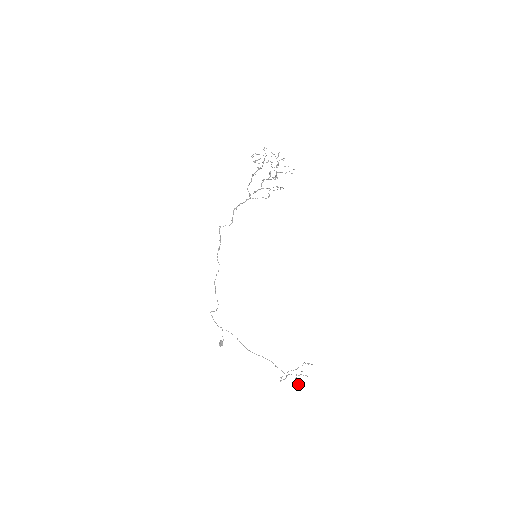
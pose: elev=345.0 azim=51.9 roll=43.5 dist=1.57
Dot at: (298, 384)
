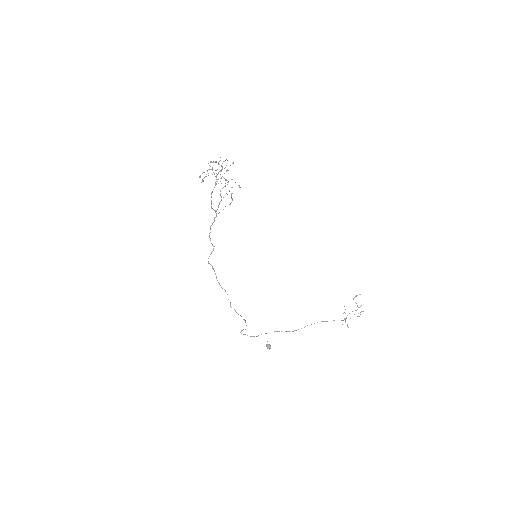
Dot at: occluded
